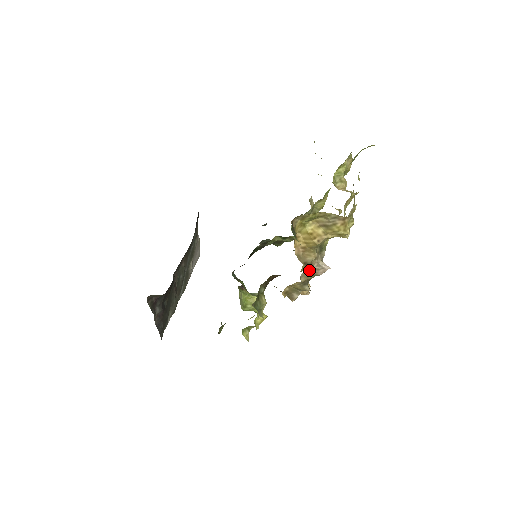
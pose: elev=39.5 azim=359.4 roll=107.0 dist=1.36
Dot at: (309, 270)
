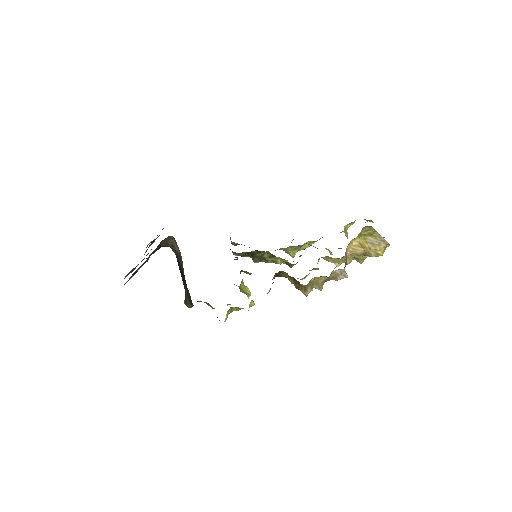
Dot at: (338, 271)
